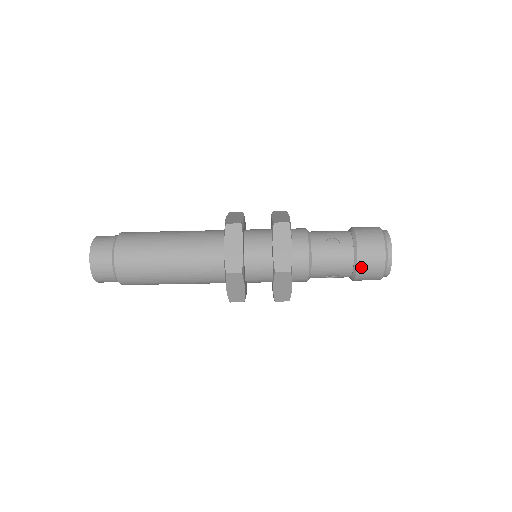
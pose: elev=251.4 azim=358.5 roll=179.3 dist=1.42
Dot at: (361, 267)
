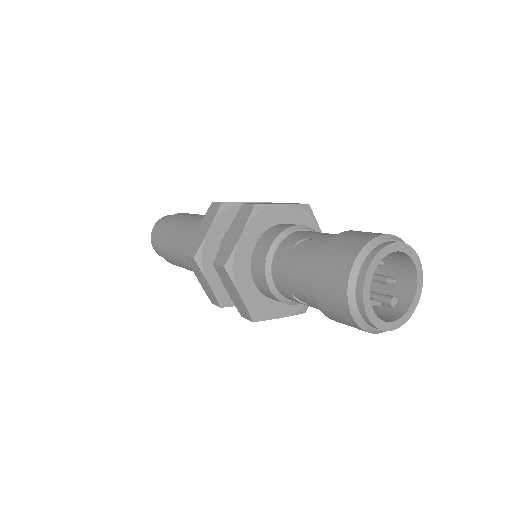
Dot at: (318, 290)
